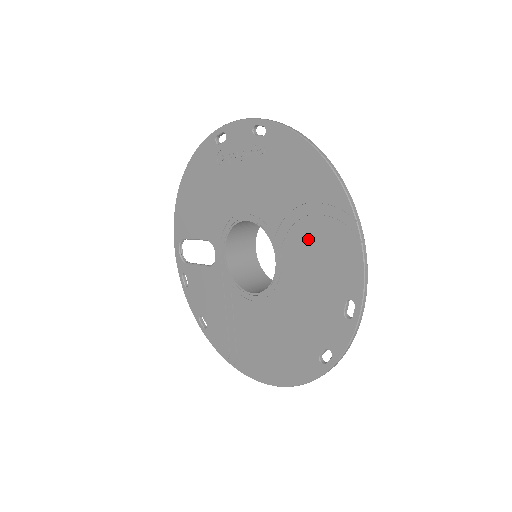
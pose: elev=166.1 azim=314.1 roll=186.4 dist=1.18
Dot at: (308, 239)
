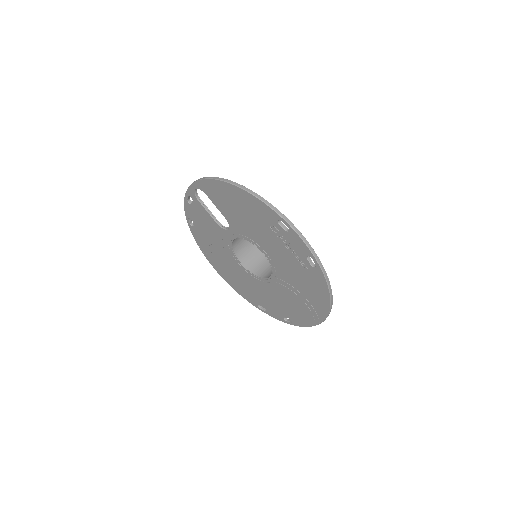
Dot at: (292, 299)
